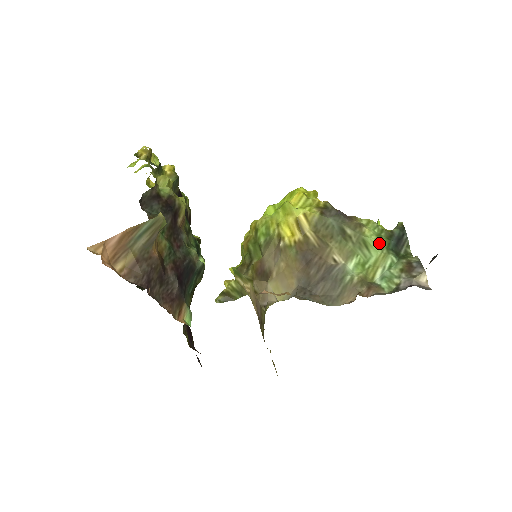
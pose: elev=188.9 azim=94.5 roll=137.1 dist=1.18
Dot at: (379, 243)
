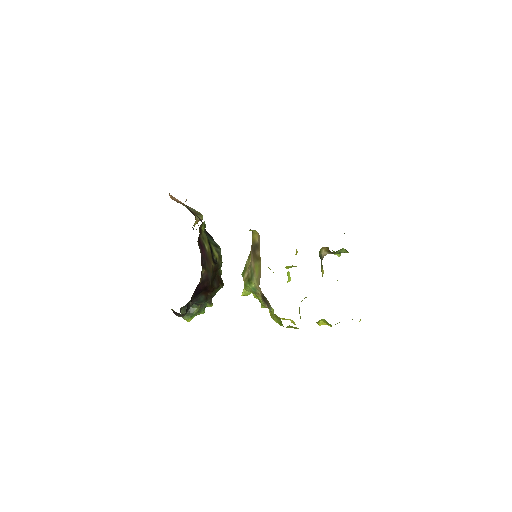
Dot at: occluded
